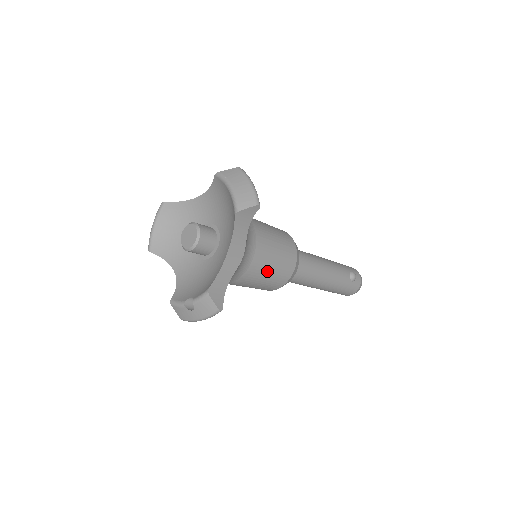
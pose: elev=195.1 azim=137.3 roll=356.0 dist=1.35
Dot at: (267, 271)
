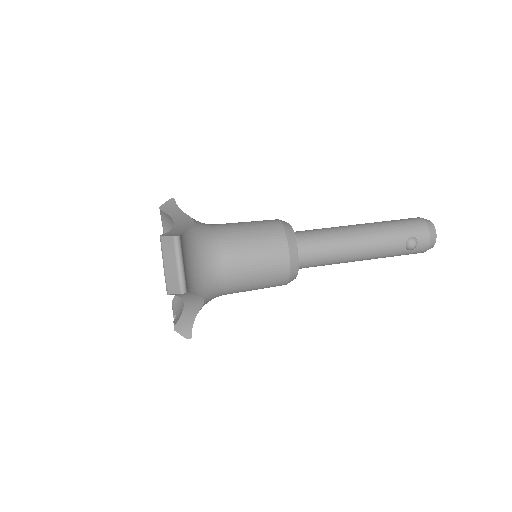
Dot at: (250, 289)
